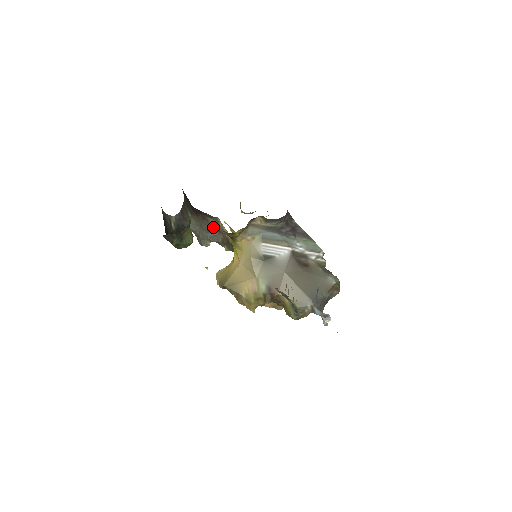
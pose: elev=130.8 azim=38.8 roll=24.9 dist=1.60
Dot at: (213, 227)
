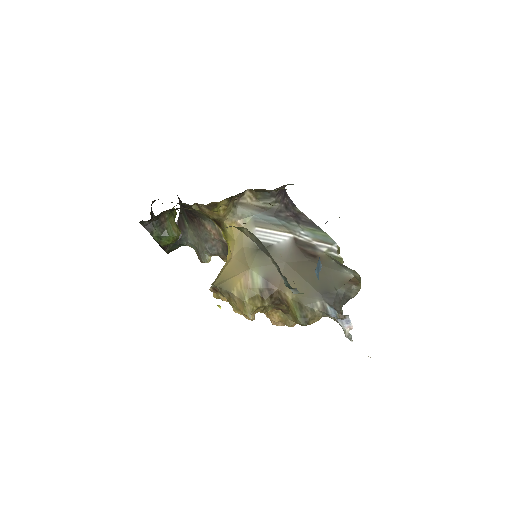
Dot at: (210, 234)
